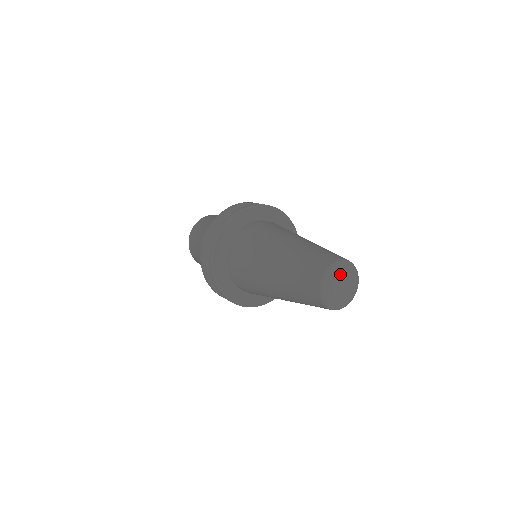
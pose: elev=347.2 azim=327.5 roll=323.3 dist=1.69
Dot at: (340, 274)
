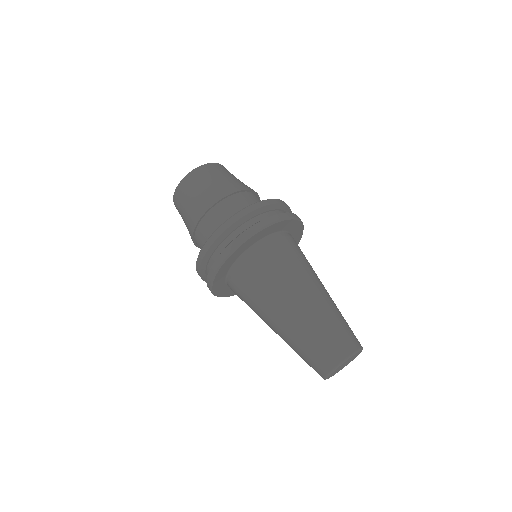
Dot at: (340, 367)
